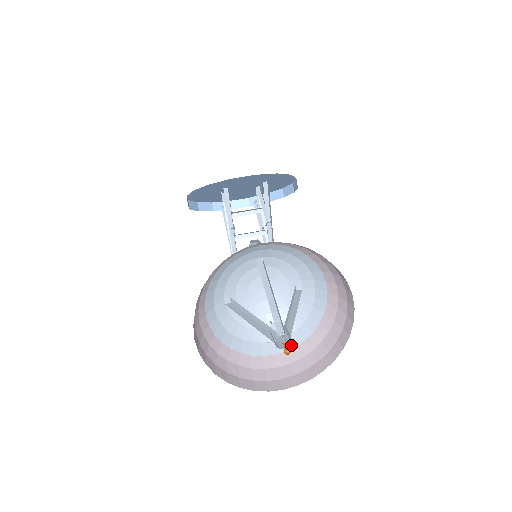
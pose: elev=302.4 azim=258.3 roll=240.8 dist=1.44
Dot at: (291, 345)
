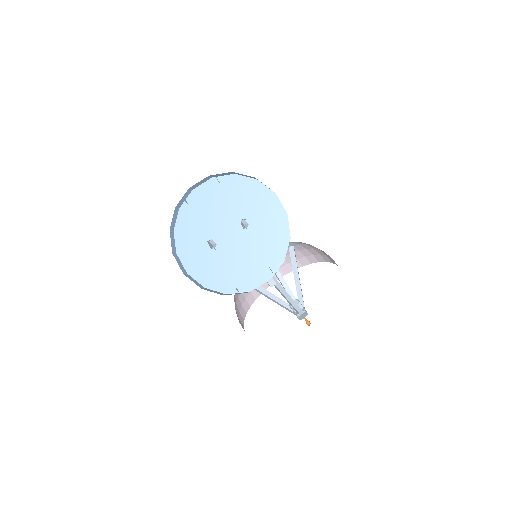
Dot at: occluded
